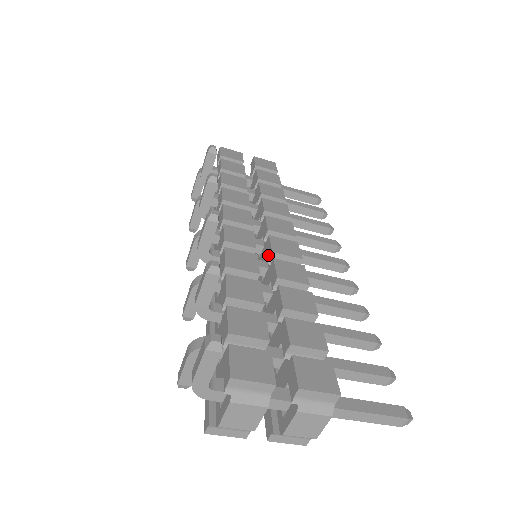
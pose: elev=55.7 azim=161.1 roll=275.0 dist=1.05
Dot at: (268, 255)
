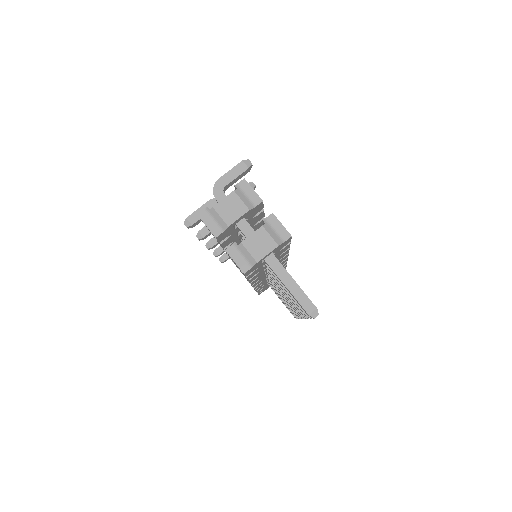
Dot at: occluded
